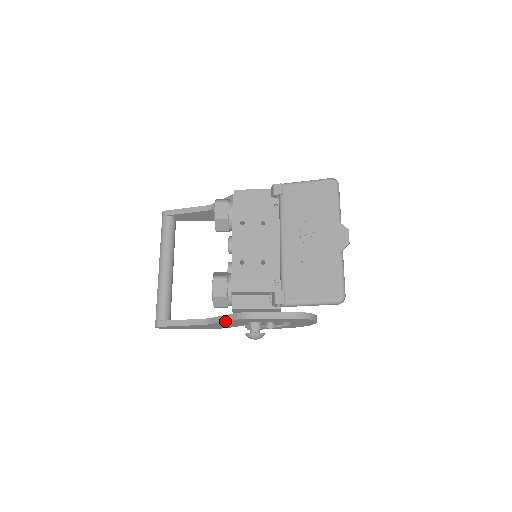
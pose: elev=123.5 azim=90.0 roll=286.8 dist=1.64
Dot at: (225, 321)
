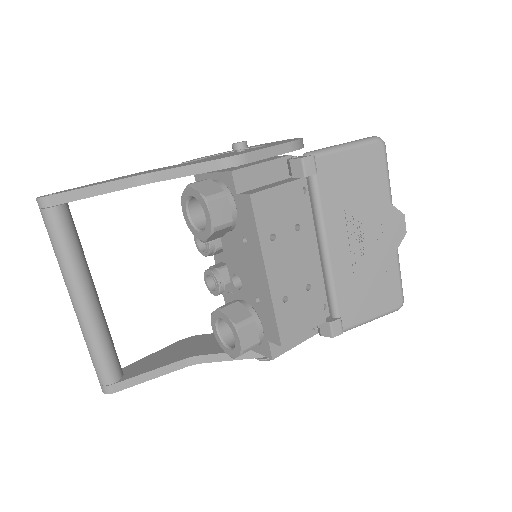
Dot at: occluded
